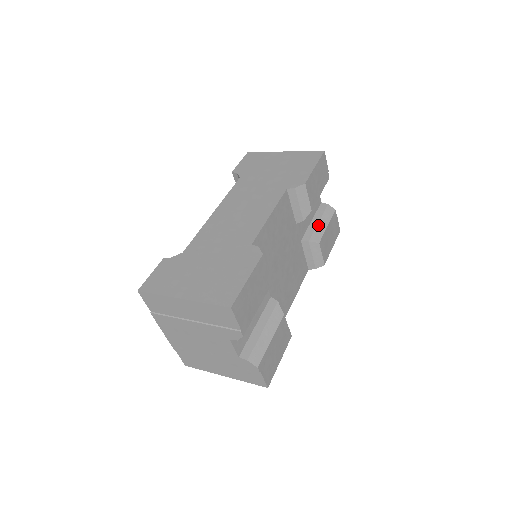
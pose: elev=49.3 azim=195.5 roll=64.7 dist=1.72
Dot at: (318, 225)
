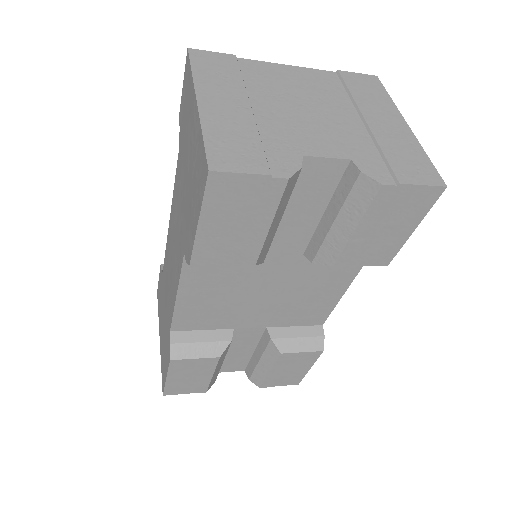
Dot at: (331, 229)
